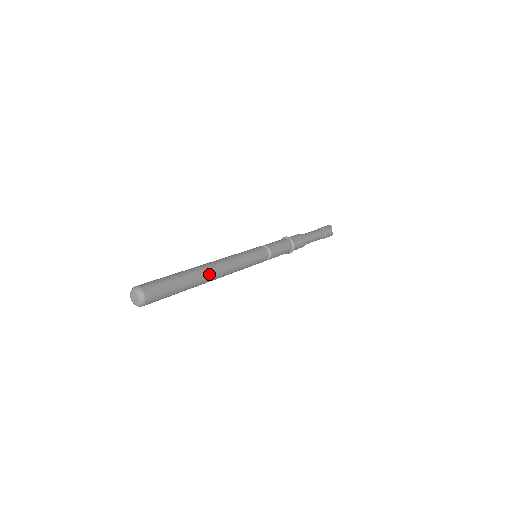
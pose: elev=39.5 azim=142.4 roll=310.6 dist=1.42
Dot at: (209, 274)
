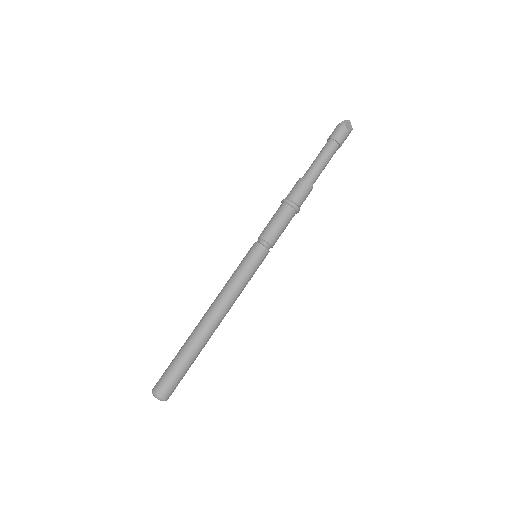
Dot at: (209, 329)
